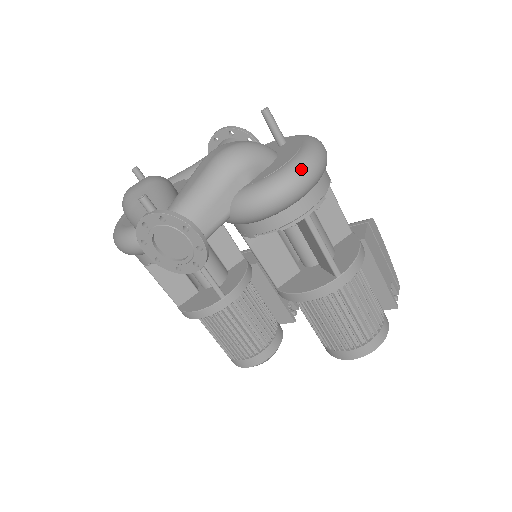
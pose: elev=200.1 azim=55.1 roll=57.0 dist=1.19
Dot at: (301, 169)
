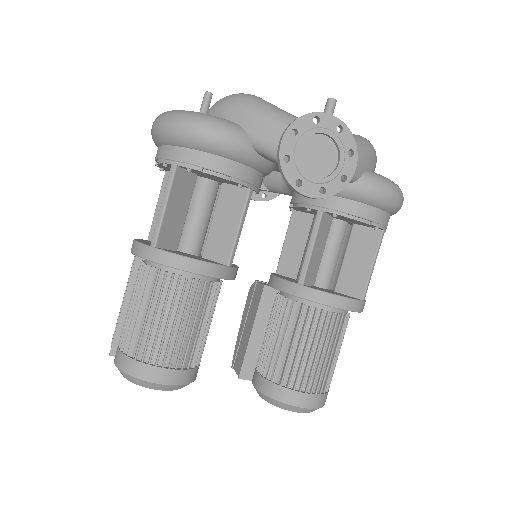
Dot at: occluded
